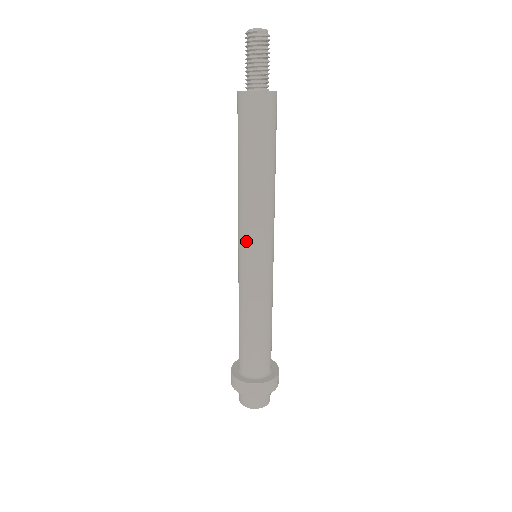
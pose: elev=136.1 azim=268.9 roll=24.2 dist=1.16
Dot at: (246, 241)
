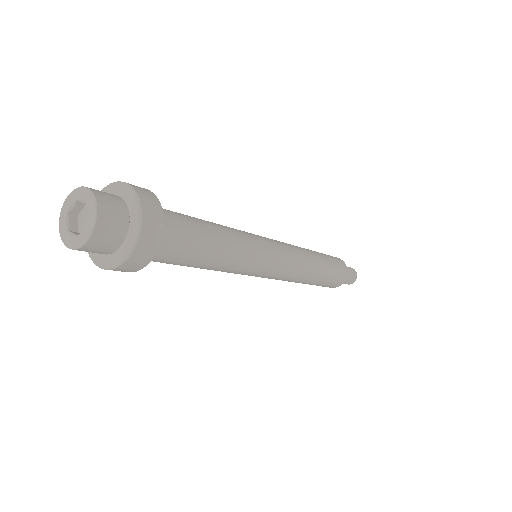
Dot at: occluded
